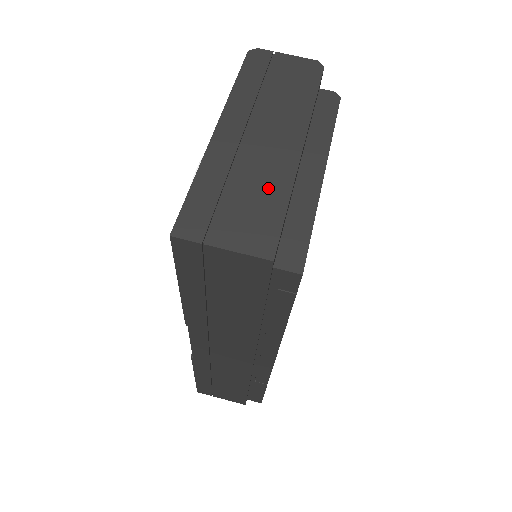
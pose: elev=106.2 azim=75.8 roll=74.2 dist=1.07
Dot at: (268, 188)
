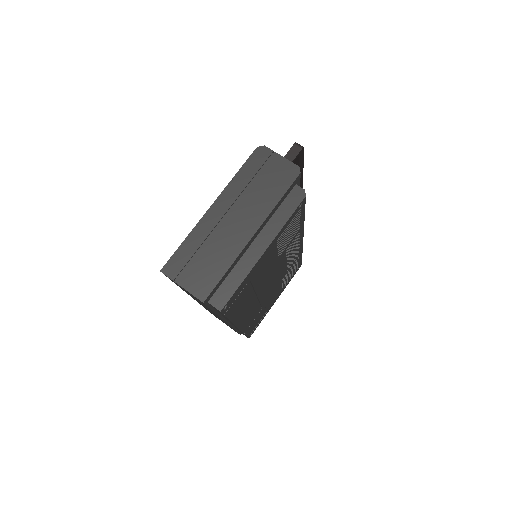
Dot at: (221, 257)
